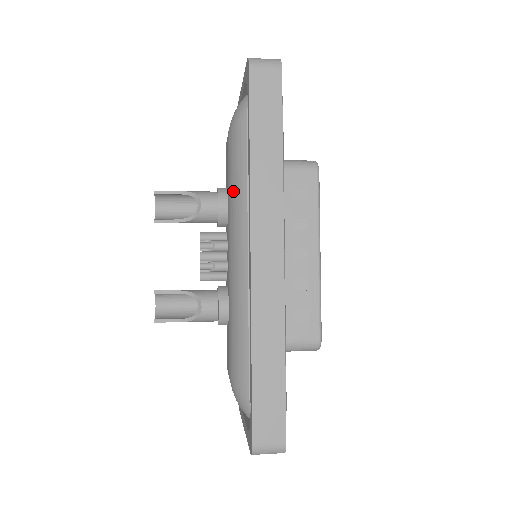
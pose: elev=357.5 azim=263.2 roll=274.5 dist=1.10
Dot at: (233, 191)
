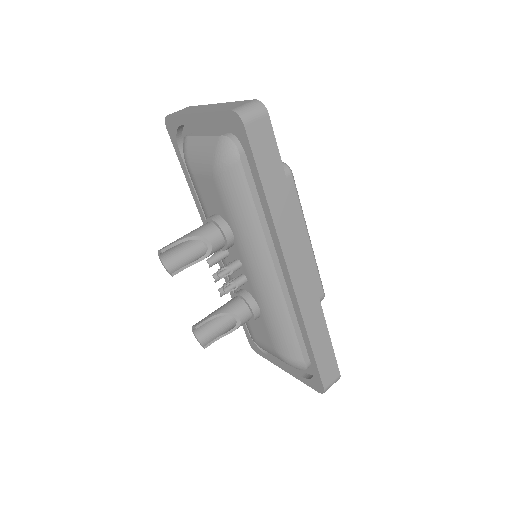
Dot at: (243, 226)
